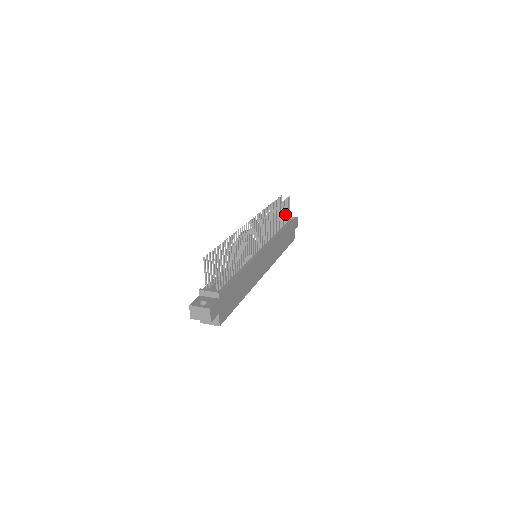
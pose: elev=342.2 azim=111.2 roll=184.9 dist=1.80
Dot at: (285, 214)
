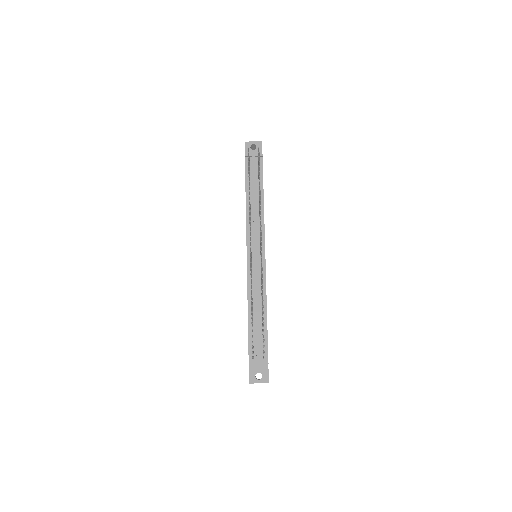
Dot at: occluded
